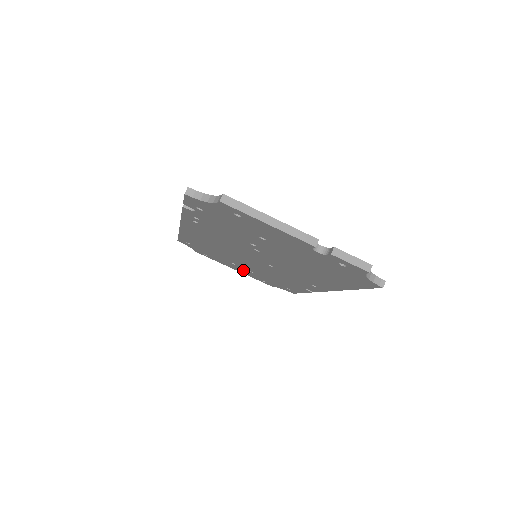
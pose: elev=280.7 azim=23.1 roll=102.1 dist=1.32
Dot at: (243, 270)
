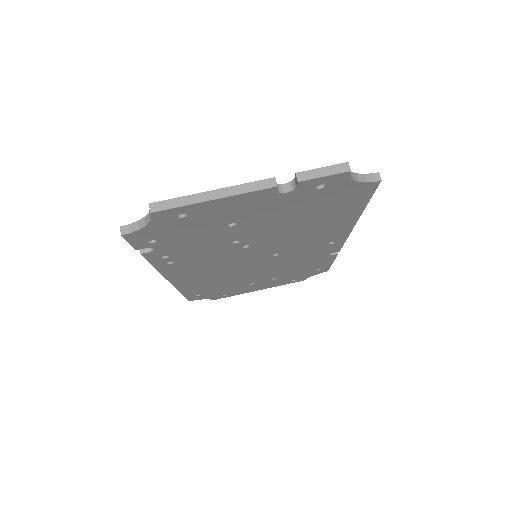
Dot at: (266, 284)
